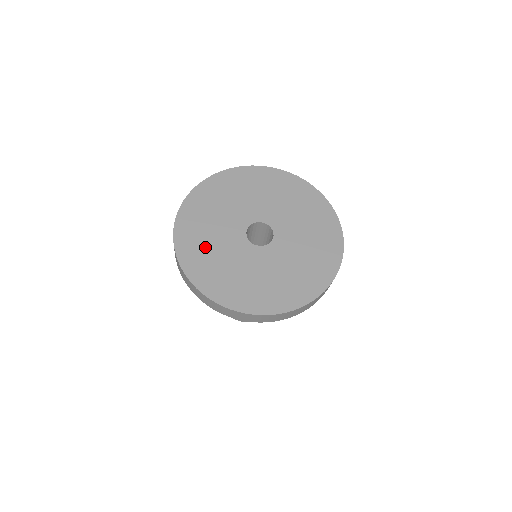
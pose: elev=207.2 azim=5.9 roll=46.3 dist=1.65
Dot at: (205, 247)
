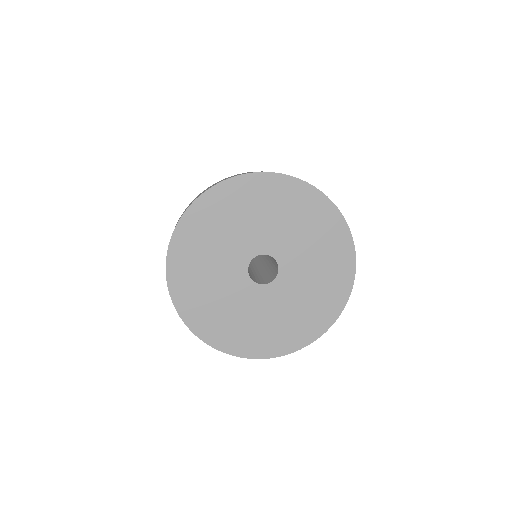
Dot at: (249, 329)
